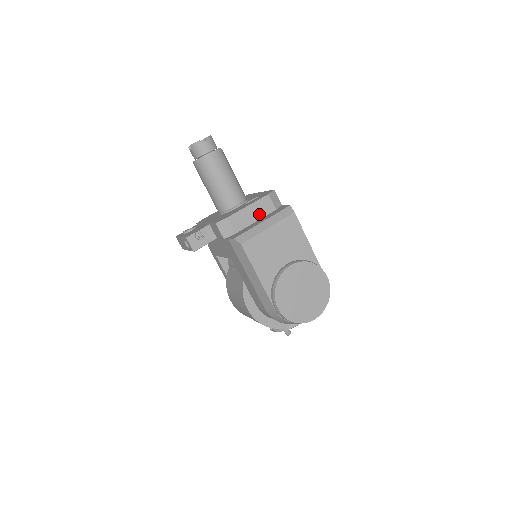
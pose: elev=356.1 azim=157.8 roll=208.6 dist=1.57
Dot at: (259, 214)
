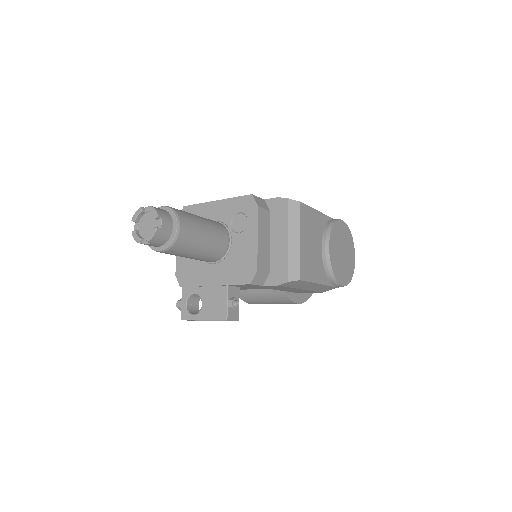
Dot at: (266, 232)
